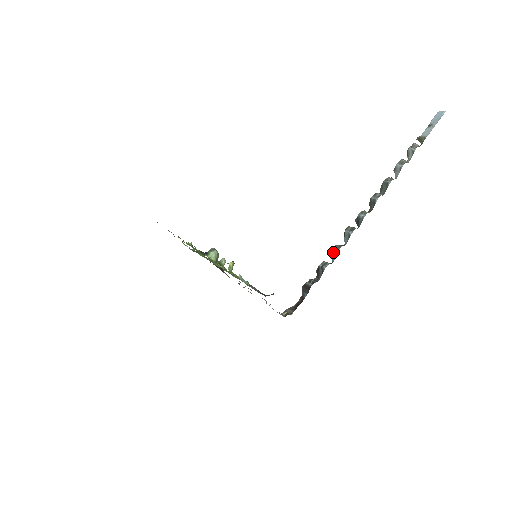
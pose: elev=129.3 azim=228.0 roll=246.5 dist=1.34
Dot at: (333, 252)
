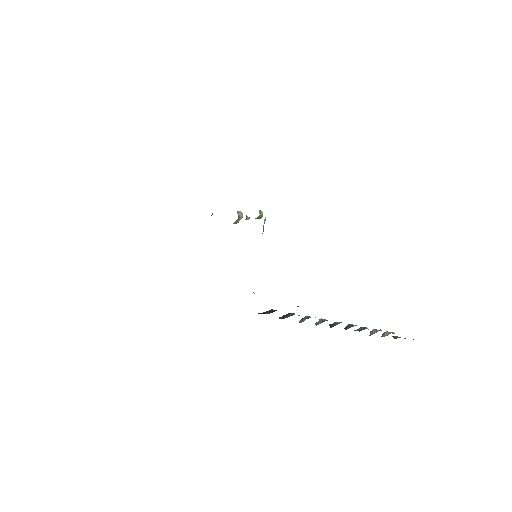
Dot at: (305, 317)
